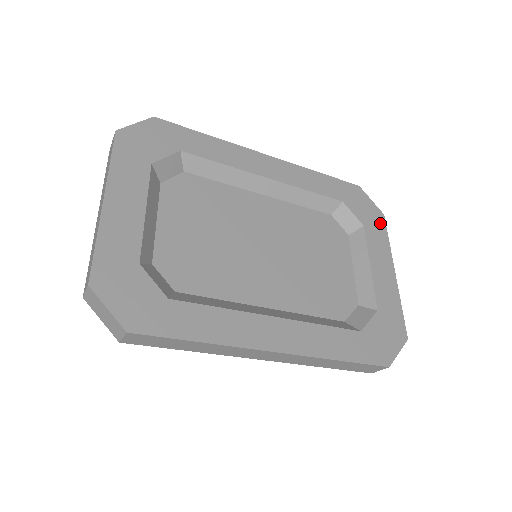
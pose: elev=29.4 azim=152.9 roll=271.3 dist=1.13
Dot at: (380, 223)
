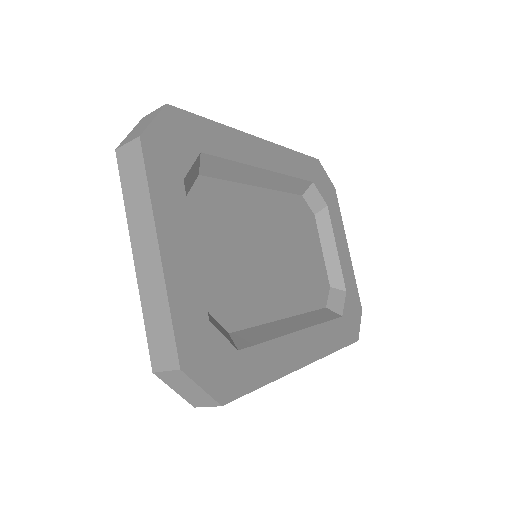
Dot at: (335, 198)
